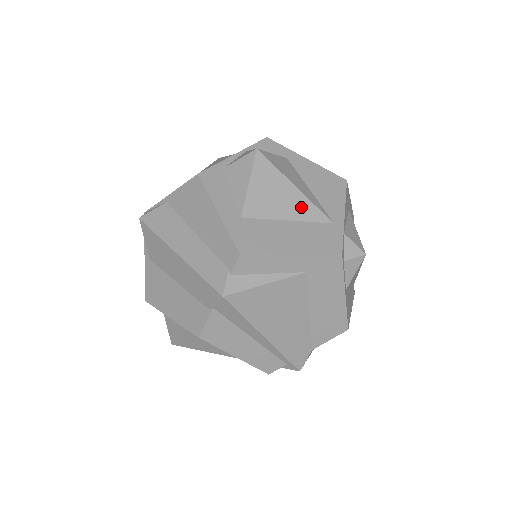
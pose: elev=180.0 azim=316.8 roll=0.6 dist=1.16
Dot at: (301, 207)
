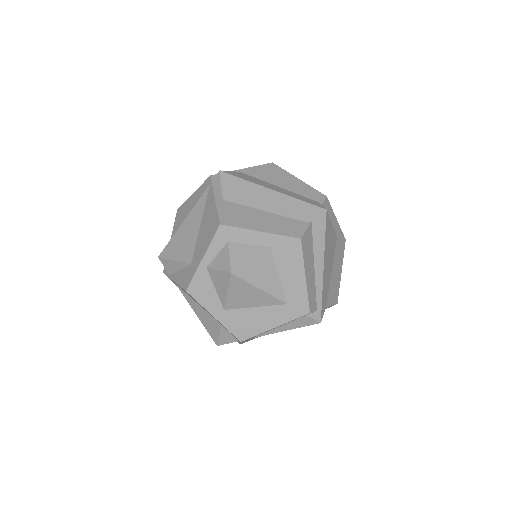
Dot at: occluded
